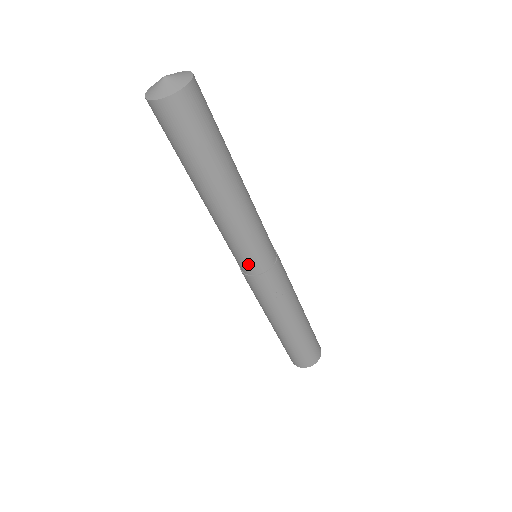
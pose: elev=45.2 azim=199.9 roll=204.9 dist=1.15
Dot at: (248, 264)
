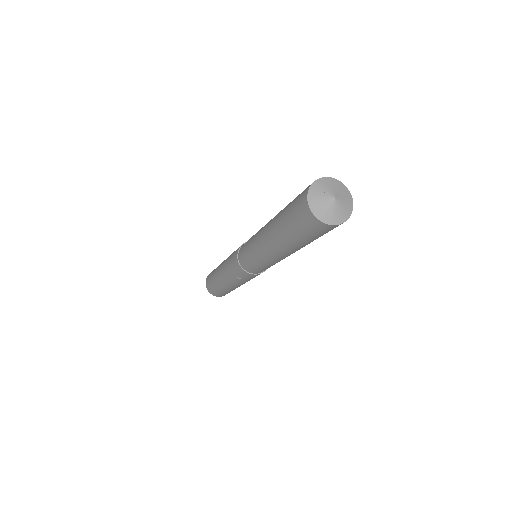
Dot at: (244, 260)
